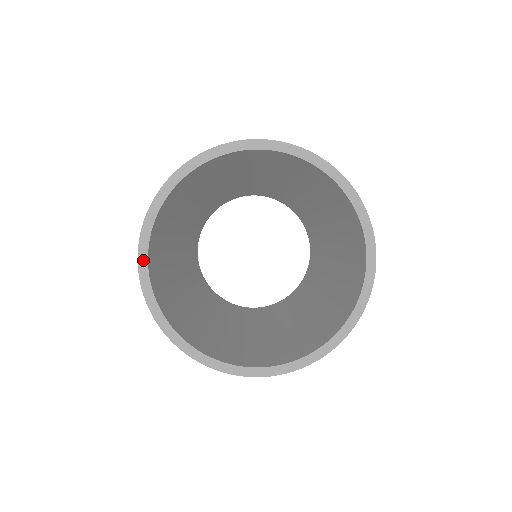
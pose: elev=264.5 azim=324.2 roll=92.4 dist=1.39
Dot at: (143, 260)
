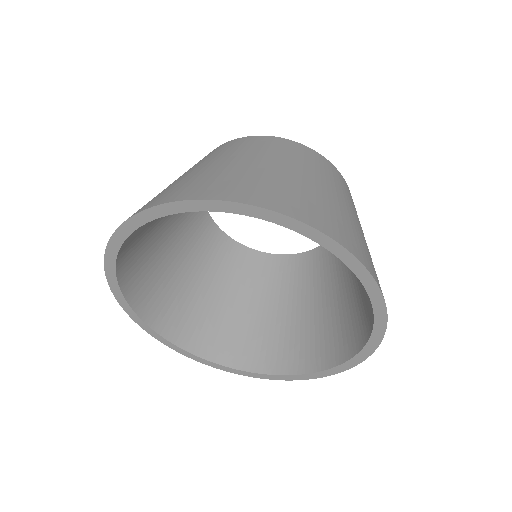
Dot at: (120, 298)
